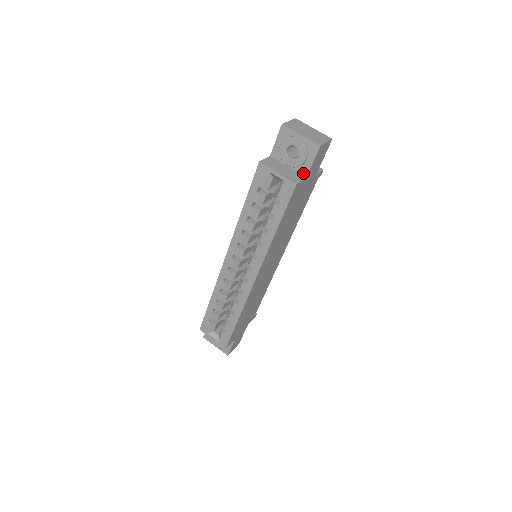
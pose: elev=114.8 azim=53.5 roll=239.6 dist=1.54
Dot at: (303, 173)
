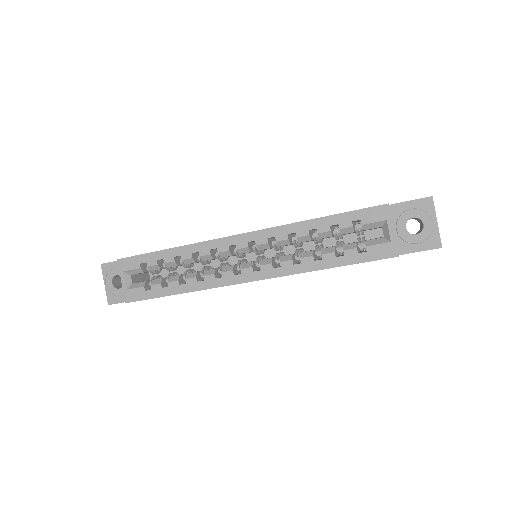
Dot at: (400, 249)
